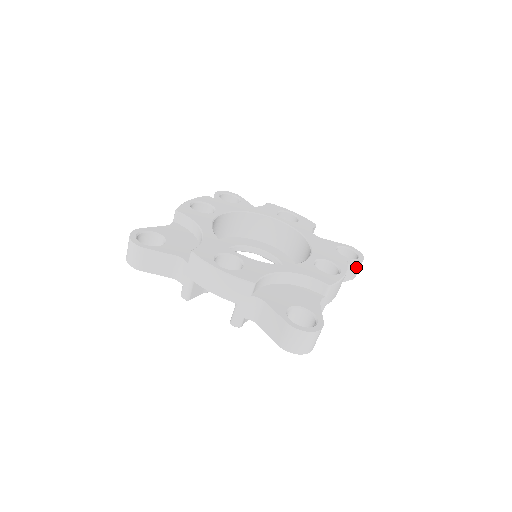
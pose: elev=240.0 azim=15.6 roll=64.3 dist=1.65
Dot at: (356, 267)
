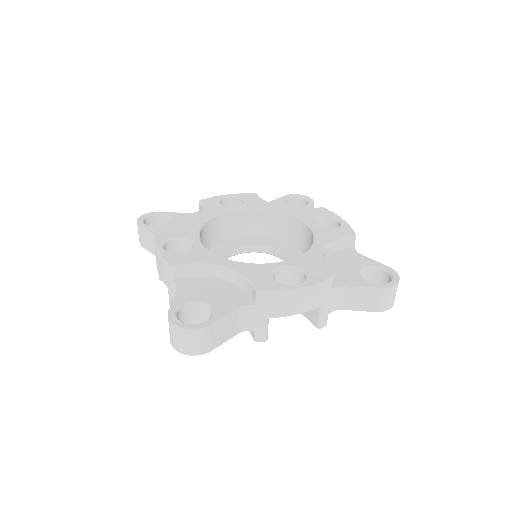
Dot at: (375, 294)
